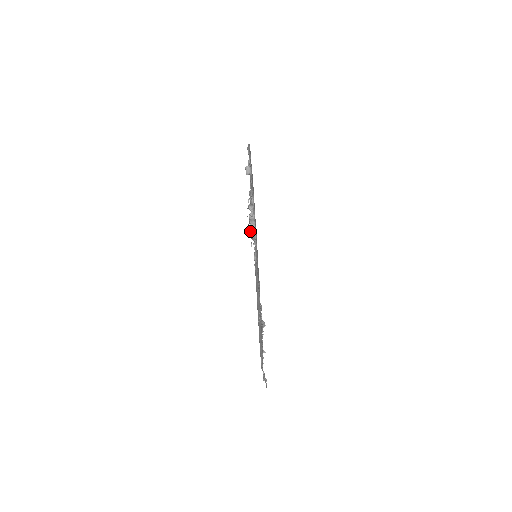
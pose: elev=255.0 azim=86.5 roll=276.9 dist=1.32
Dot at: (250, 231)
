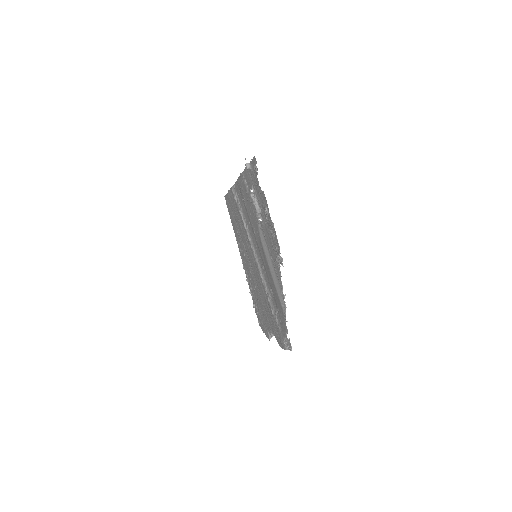
Dot at: (256, 209)
